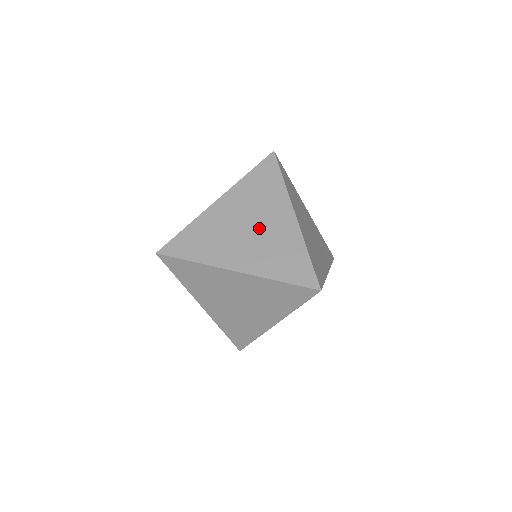
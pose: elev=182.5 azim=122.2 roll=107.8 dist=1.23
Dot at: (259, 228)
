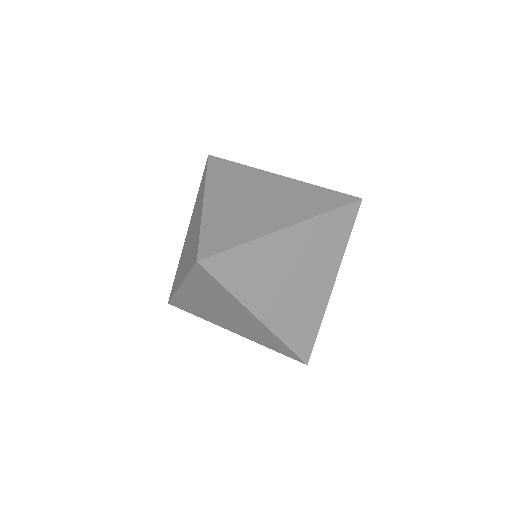
Dot at: (302, 283)
